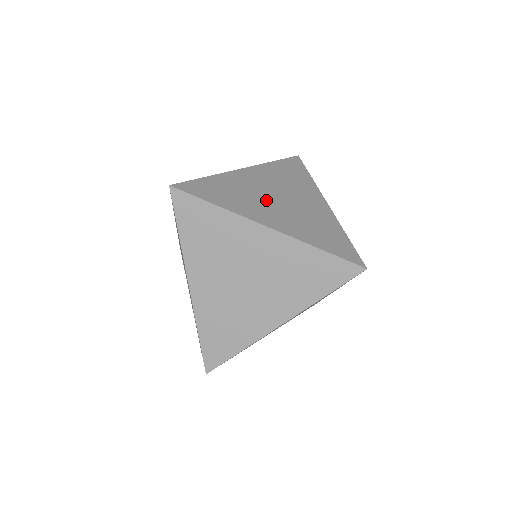
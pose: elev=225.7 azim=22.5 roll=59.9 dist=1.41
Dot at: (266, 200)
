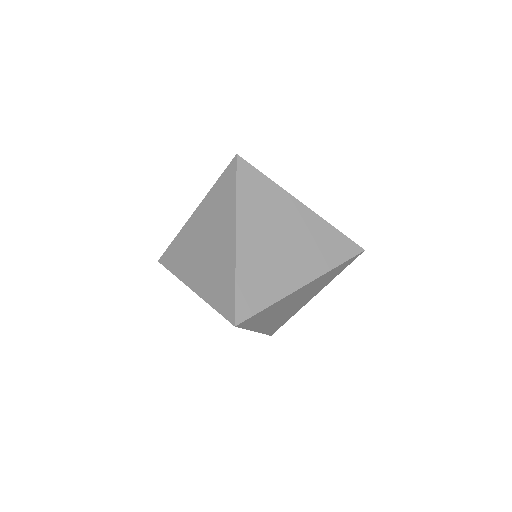
Dot at: (280, 257)
